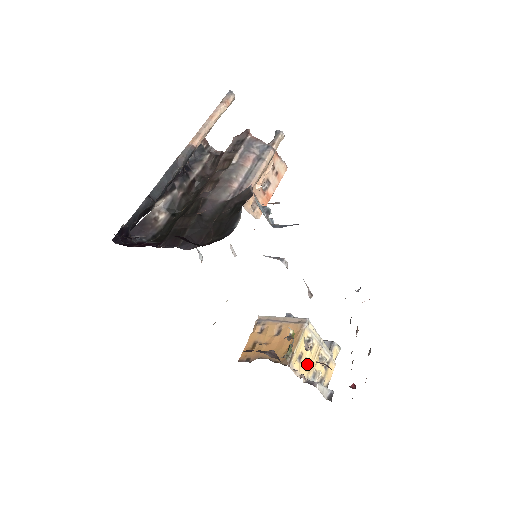
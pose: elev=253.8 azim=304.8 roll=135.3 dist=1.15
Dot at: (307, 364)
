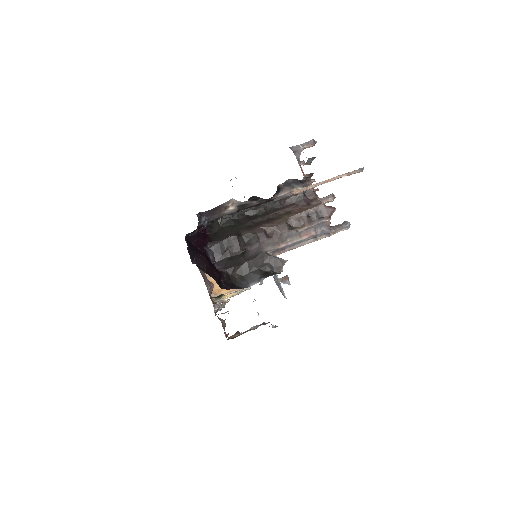
Dot at: (223, 297)
